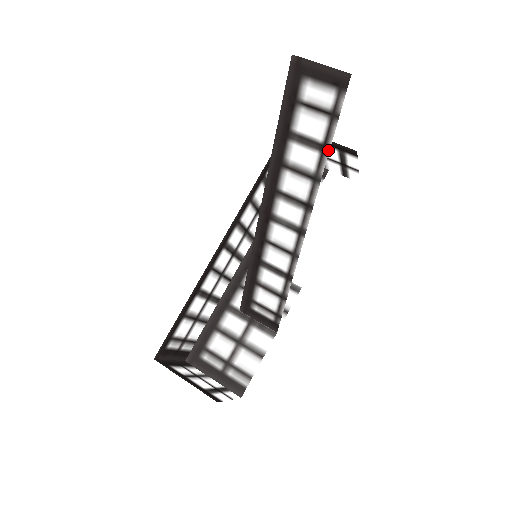
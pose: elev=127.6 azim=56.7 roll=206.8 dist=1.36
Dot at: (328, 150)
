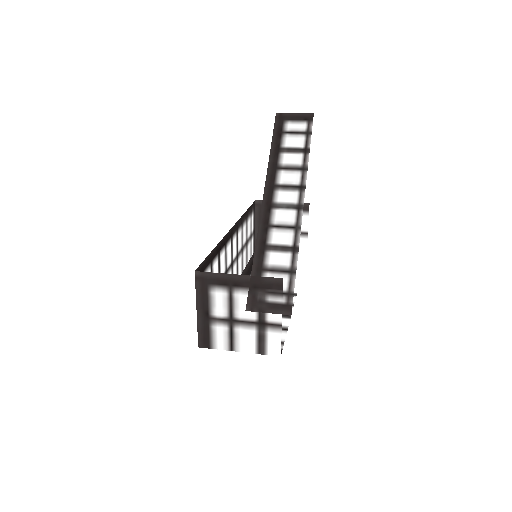
Dot at: (309, 151)
